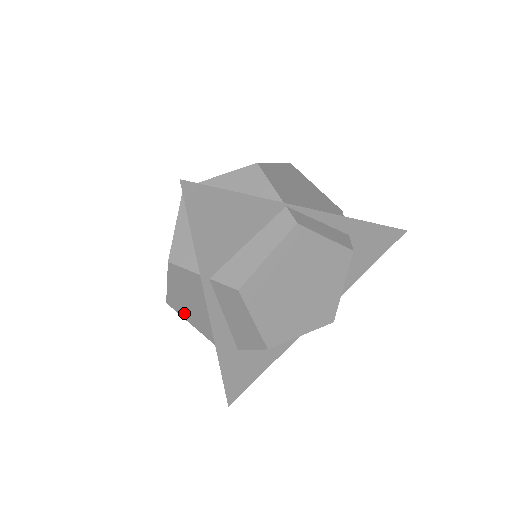
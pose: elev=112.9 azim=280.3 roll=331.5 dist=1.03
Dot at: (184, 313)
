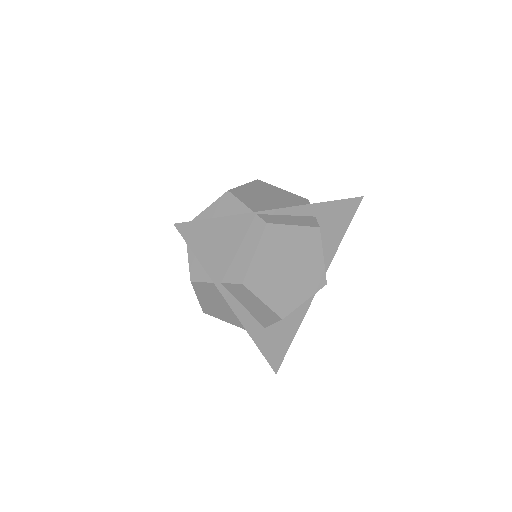
Dot at: (218, 315)
